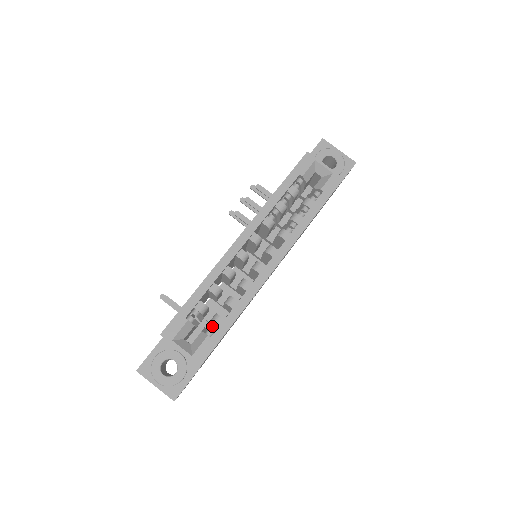
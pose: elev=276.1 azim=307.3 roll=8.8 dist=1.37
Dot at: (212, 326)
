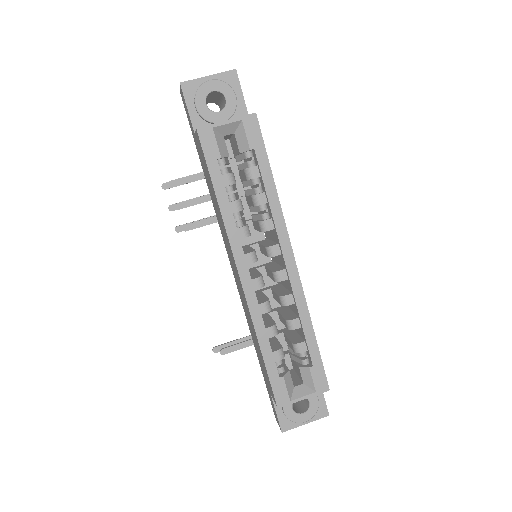
Dot at: (301, 355)
